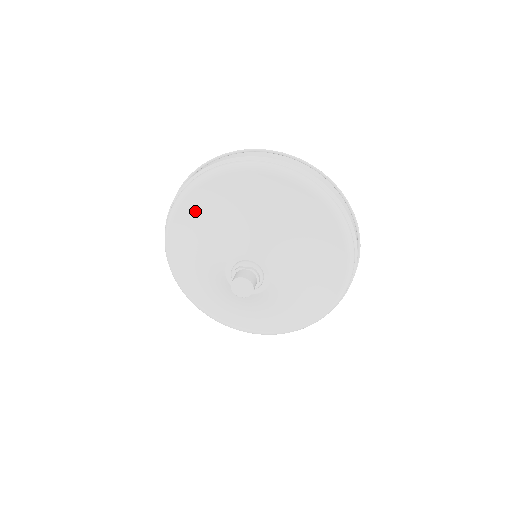
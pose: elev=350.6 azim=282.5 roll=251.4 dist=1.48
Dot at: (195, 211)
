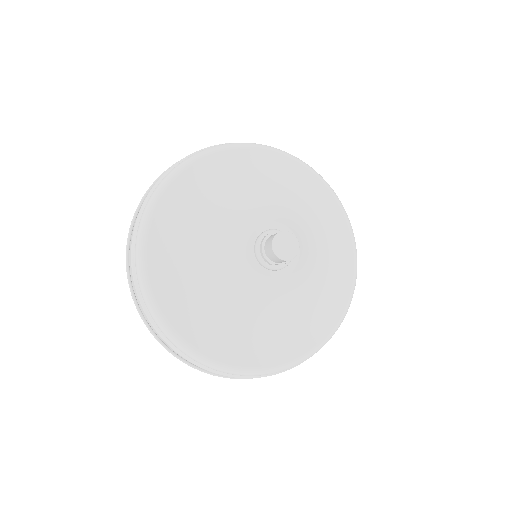
Dot at: (189, 193)
